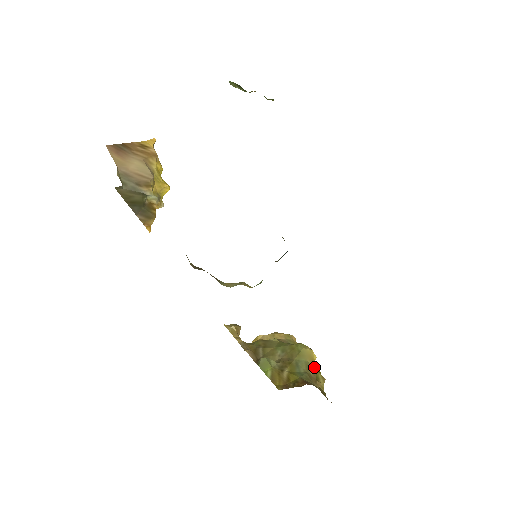
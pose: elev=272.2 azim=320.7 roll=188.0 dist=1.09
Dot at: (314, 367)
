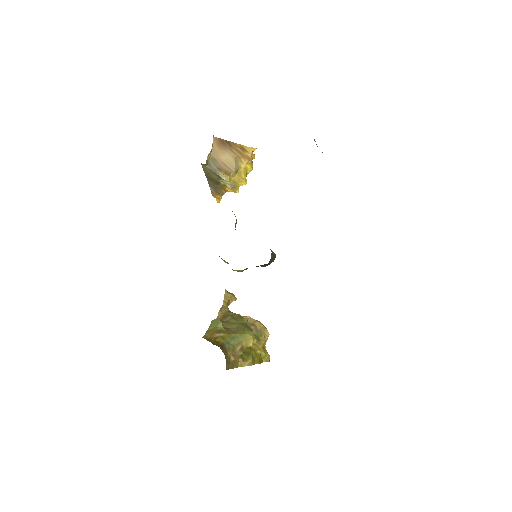
Dot at: (255, 355)
